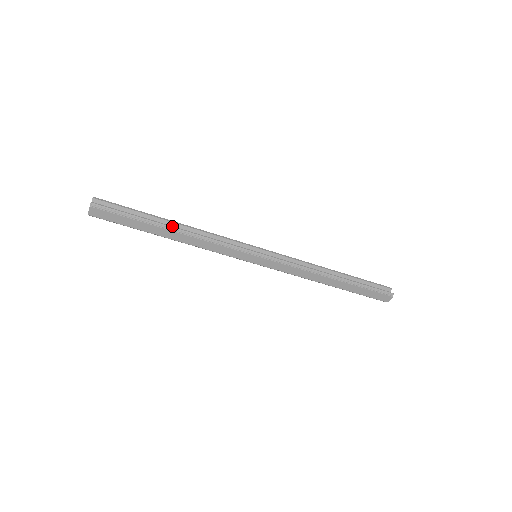
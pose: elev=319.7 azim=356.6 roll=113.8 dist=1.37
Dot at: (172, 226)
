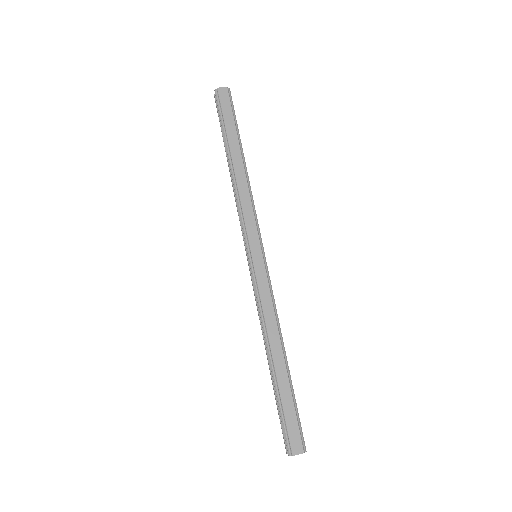
Dot at: occluded
